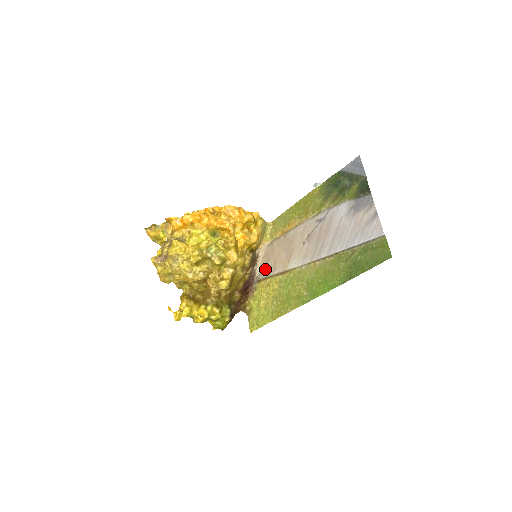
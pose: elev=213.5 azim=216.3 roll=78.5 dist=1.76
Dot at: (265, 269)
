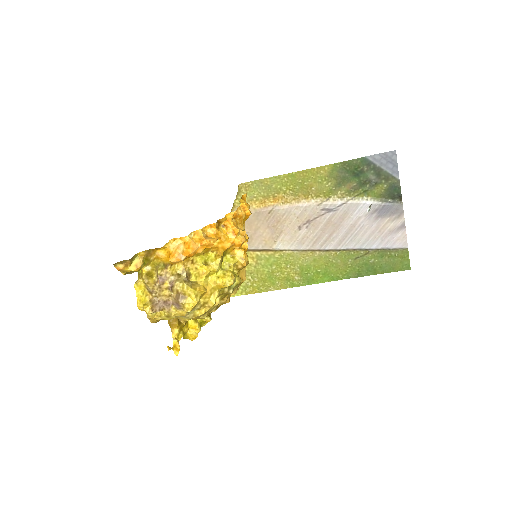
Dot at: occluded
